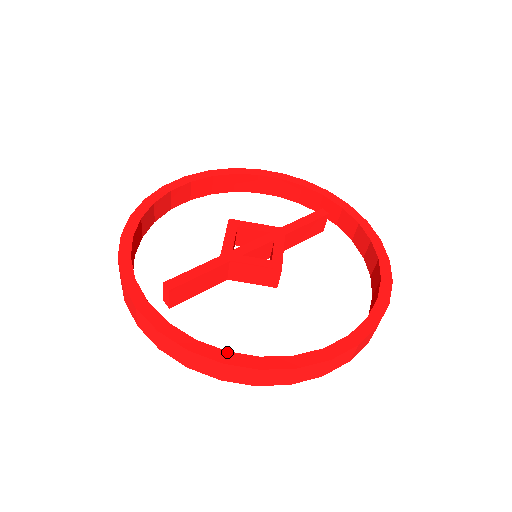
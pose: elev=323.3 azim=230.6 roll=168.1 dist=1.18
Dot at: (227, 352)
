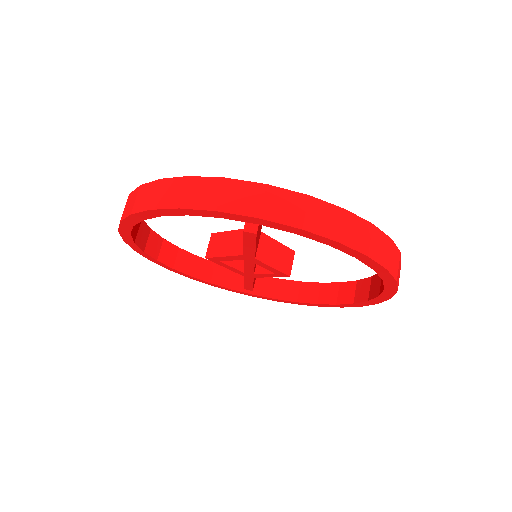
Dot at: occluded
